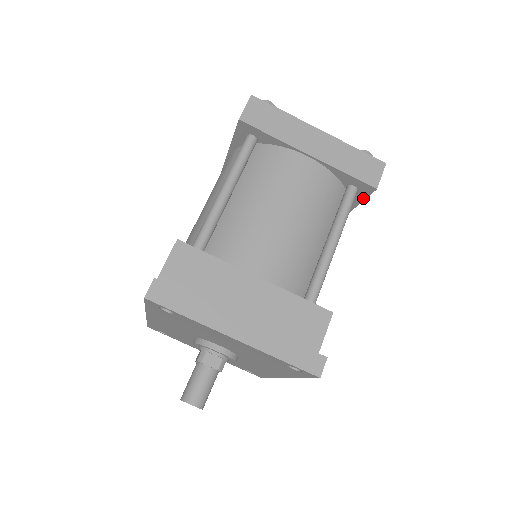
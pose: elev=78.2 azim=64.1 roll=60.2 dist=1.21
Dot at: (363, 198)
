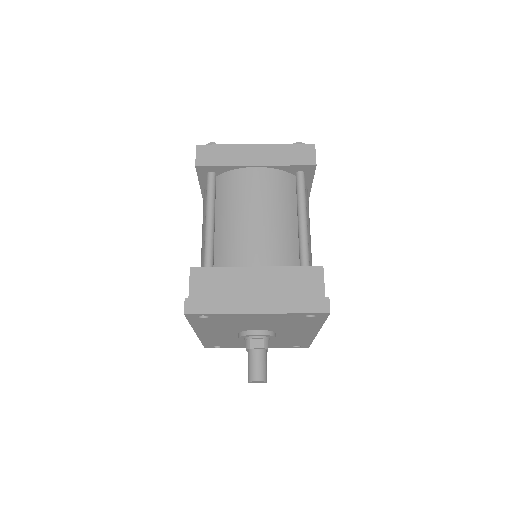
Dot at: (312, 176)
